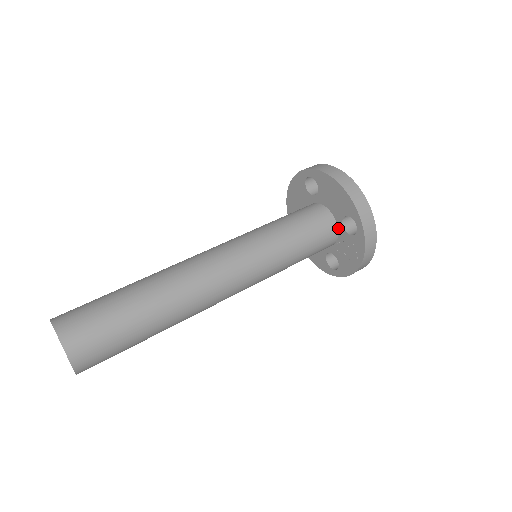
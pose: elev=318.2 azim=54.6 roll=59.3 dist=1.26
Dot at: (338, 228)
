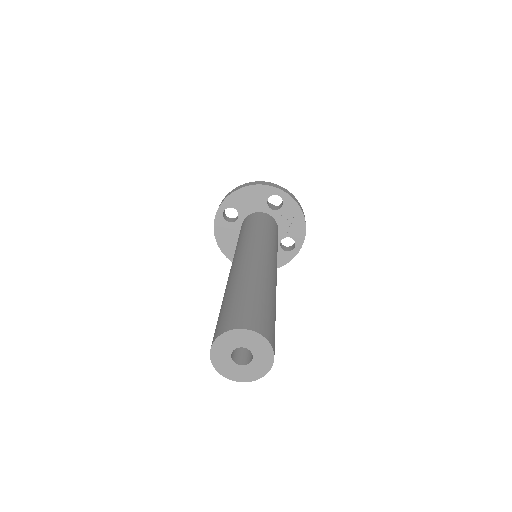
Dot at: (270, 215)
